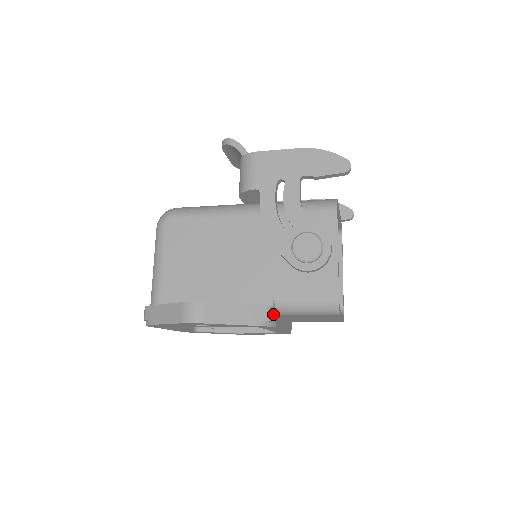
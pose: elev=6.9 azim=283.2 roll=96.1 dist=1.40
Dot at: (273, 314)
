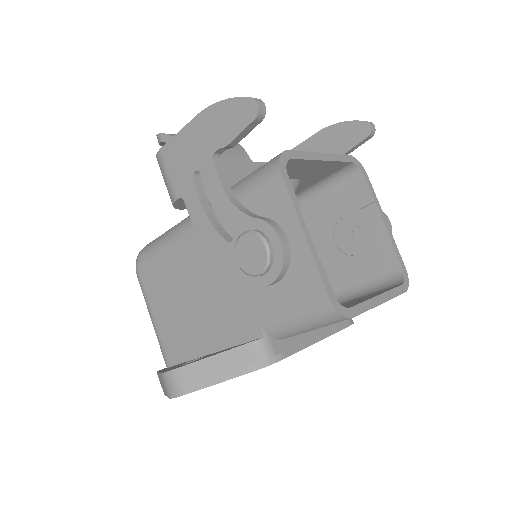
Dot at: (267, 347)
